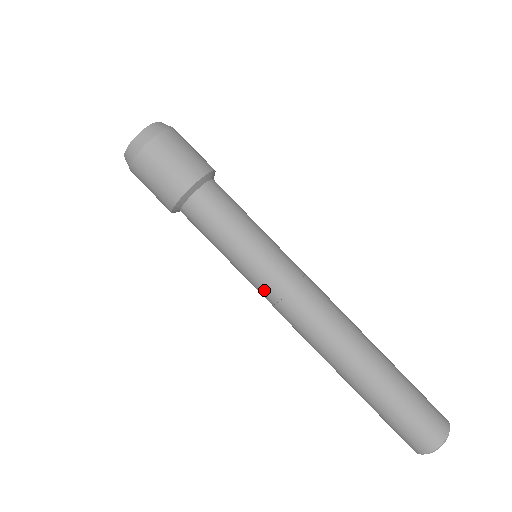
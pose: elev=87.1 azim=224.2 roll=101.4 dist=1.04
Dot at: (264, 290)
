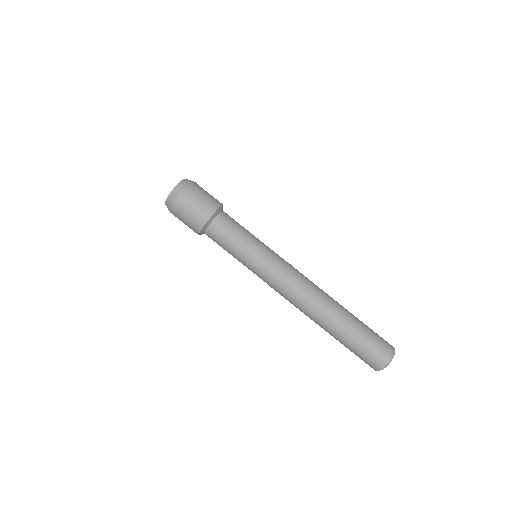
Dot at: (264, 277)
